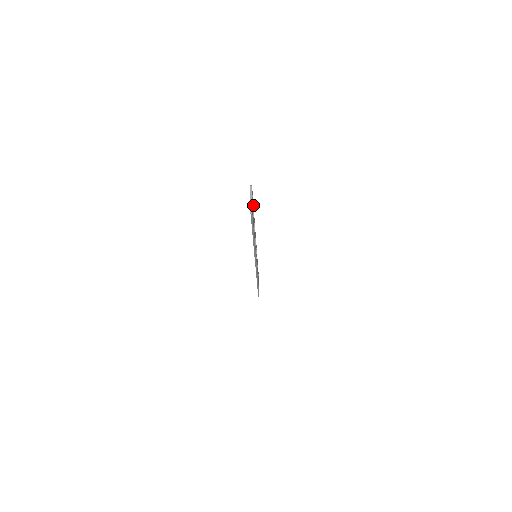
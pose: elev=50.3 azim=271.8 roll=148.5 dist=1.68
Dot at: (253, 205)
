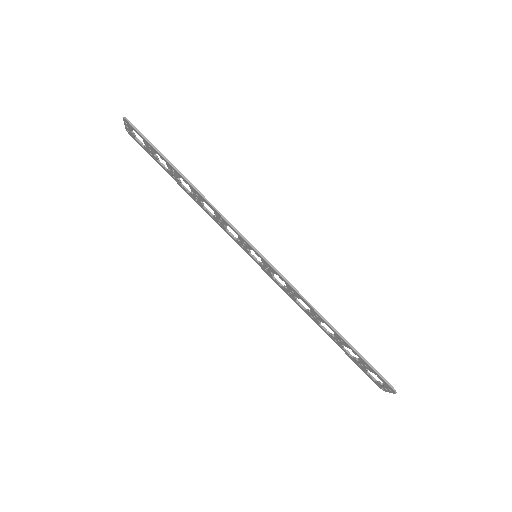
Dot at: (163, 166)
